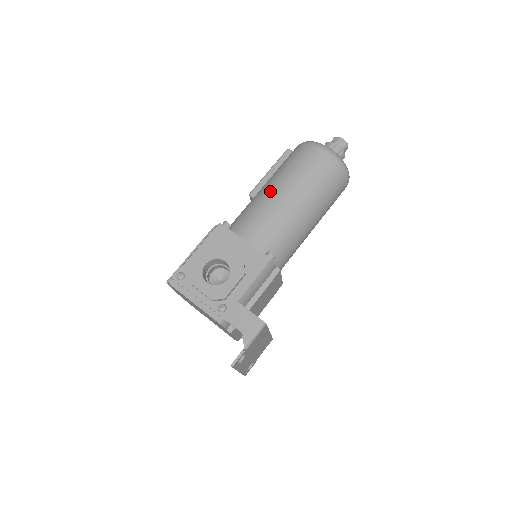
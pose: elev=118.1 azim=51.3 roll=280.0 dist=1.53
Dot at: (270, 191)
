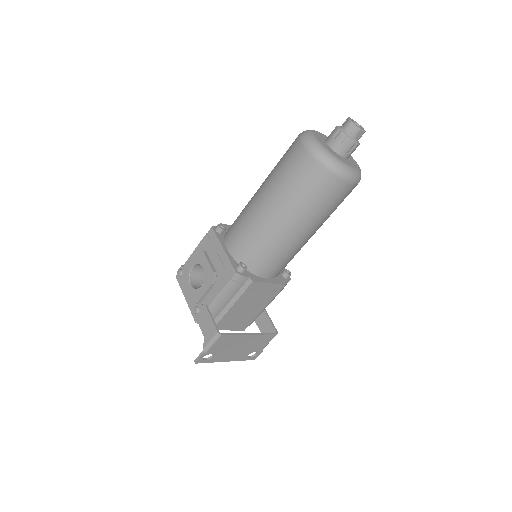
Dot at: (256, 195)
